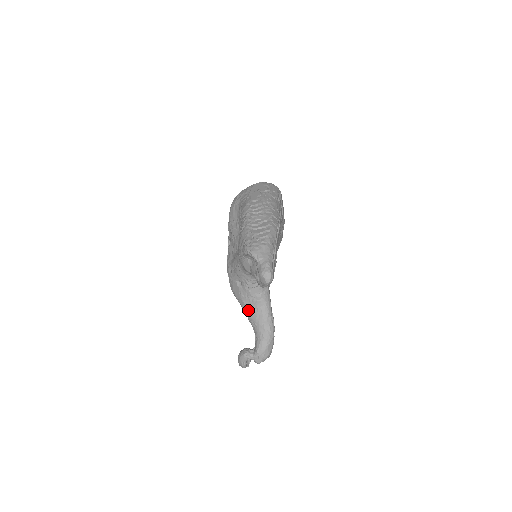
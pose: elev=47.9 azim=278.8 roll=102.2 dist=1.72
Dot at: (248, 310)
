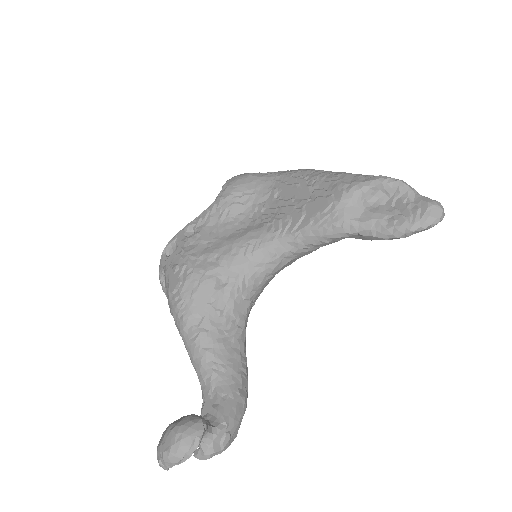
Dot at: (214, 339)
